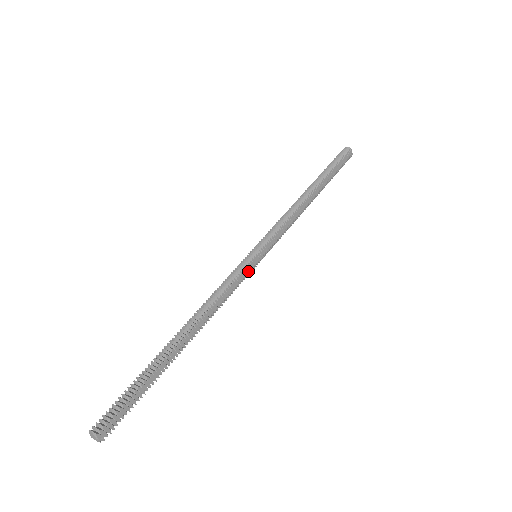
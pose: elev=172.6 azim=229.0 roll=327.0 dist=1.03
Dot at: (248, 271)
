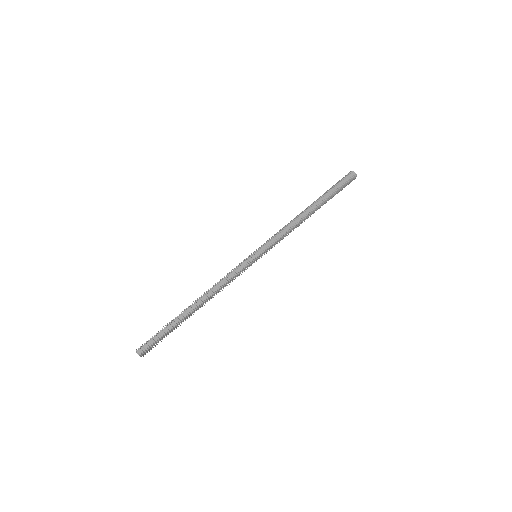
Dot at: (247, 264)
